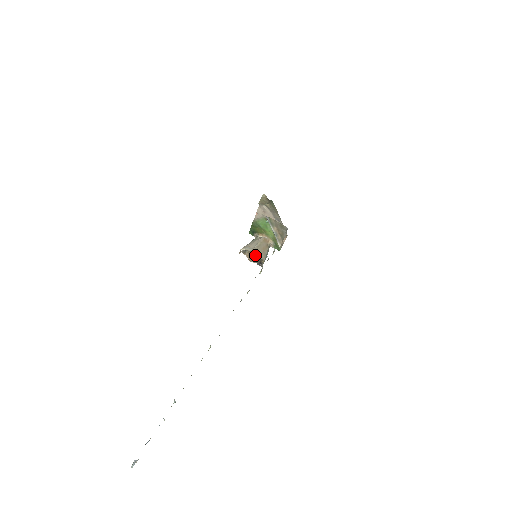
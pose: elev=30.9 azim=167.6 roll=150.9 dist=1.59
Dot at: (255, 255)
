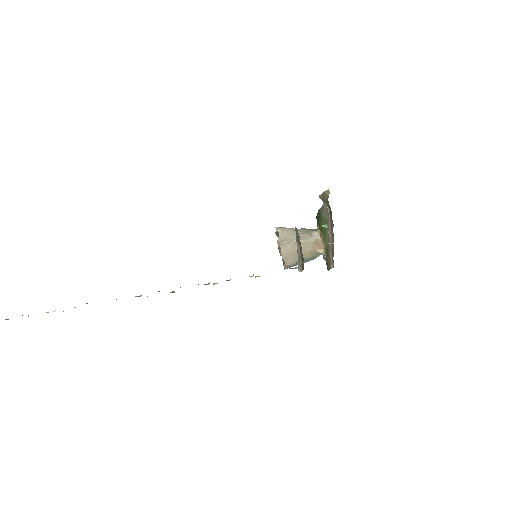
Dot at: occluded
